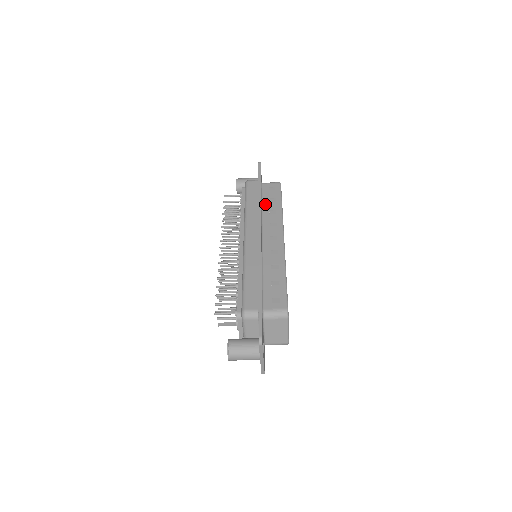
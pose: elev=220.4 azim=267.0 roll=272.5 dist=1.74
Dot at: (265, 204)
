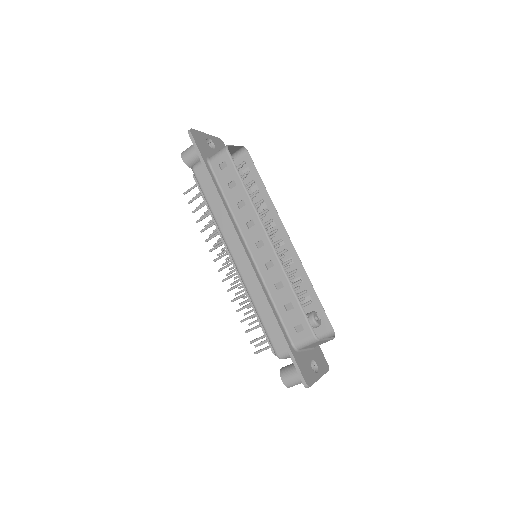
Dot at: (228, 196)
